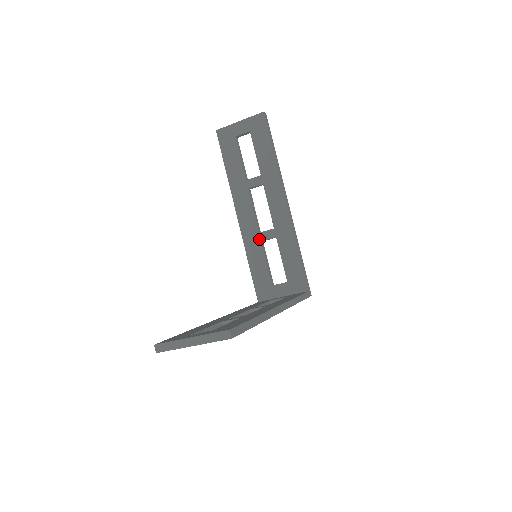
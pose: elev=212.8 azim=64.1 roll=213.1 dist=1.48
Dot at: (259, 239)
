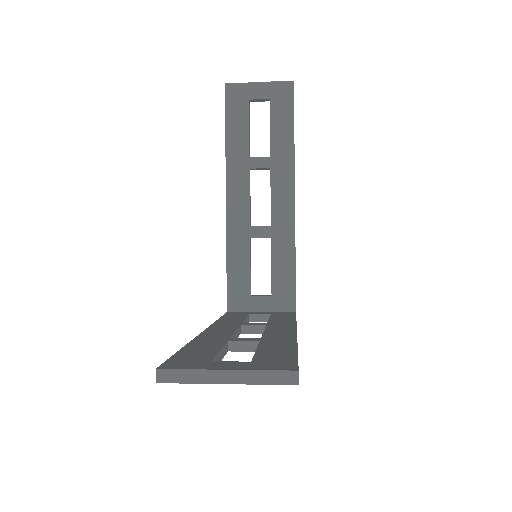
Dot at: (248, 234)
